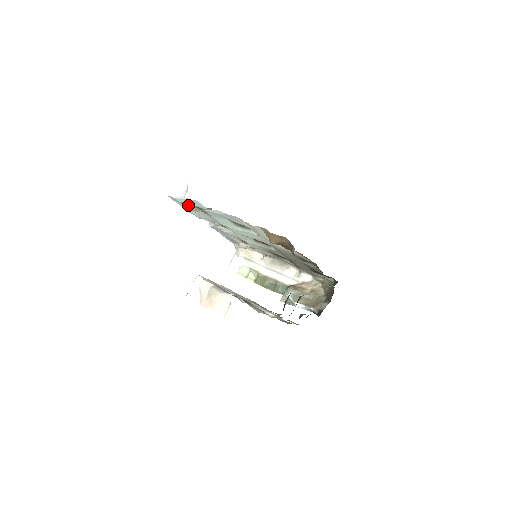
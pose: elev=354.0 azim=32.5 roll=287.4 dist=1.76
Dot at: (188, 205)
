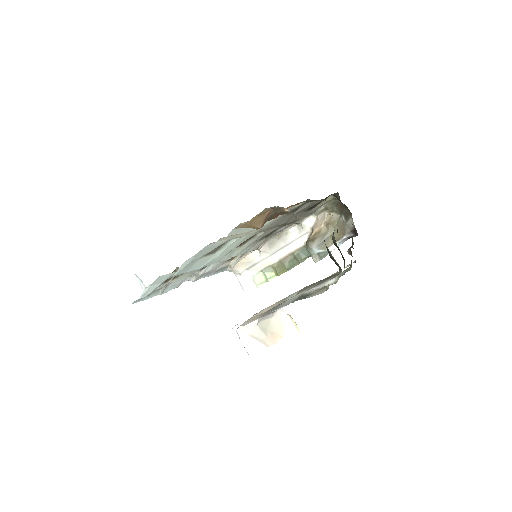
Dot at: (157, 289)
